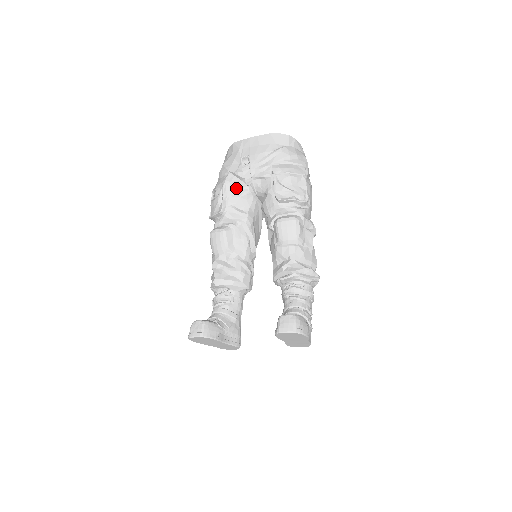
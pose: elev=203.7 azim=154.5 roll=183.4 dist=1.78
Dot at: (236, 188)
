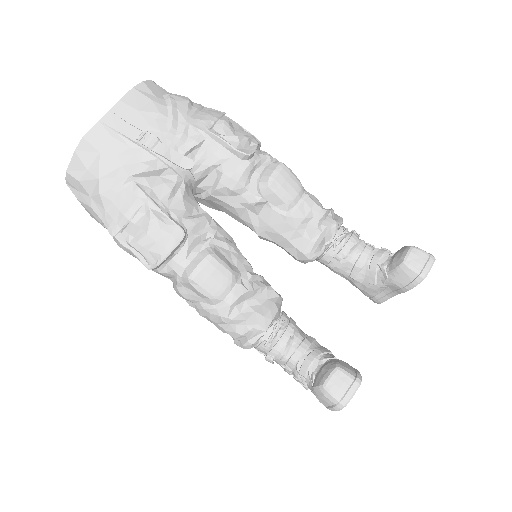
Dot at: (167, 190)
